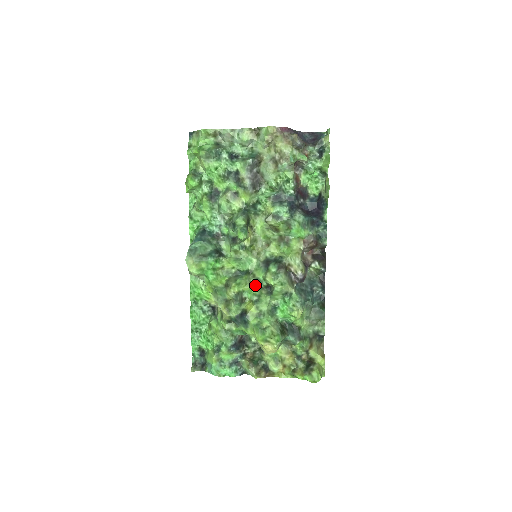
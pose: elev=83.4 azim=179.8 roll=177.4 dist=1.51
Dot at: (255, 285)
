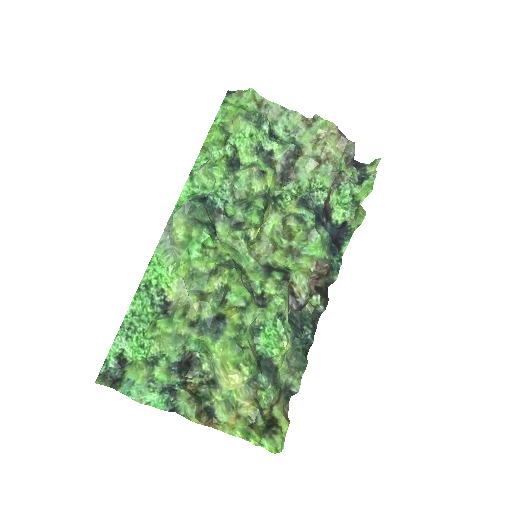
Dot at: (247, 288)
